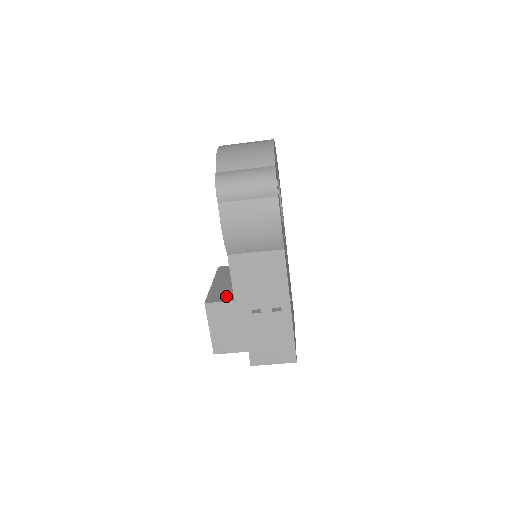
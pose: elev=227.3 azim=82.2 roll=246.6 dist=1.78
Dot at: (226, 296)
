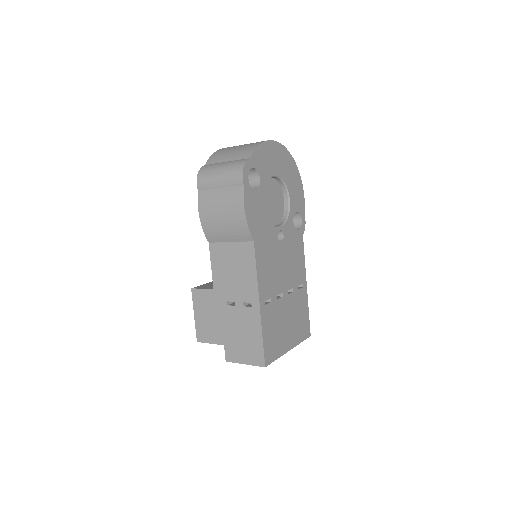
Dot at: occluded
